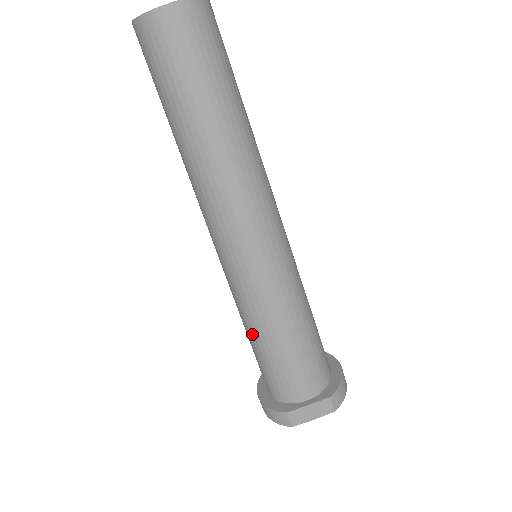
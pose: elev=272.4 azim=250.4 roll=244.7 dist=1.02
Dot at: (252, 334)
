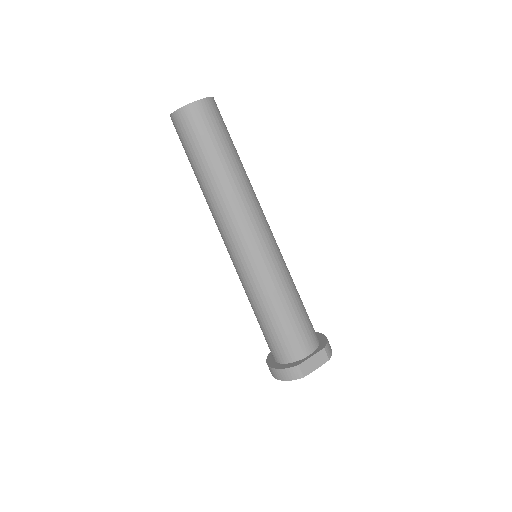
Dot at: (264, 310)
